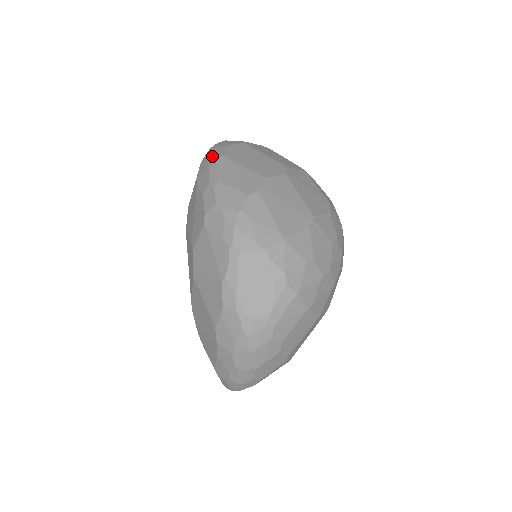
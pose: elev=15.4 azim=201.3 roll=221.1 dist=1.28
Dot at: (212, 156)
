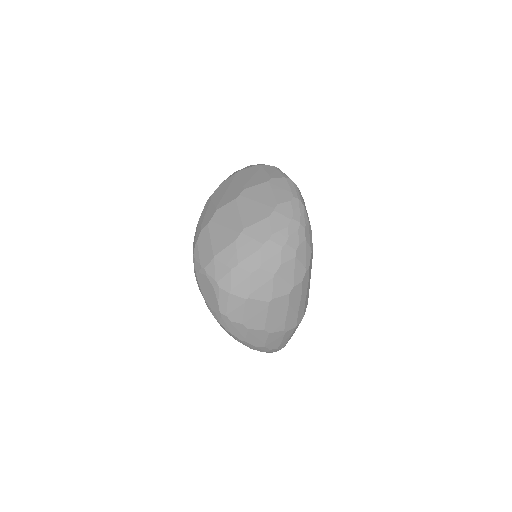
Dot at: occluded
